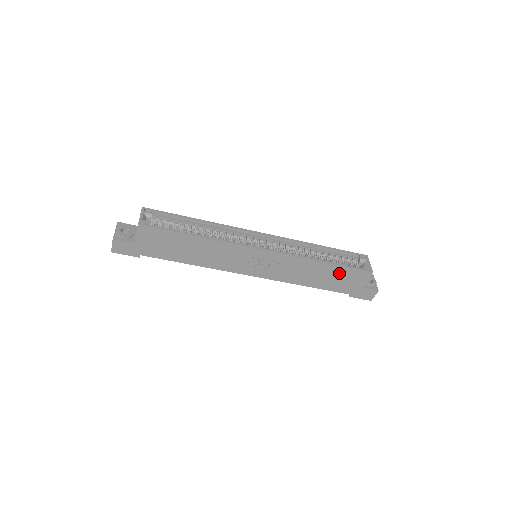
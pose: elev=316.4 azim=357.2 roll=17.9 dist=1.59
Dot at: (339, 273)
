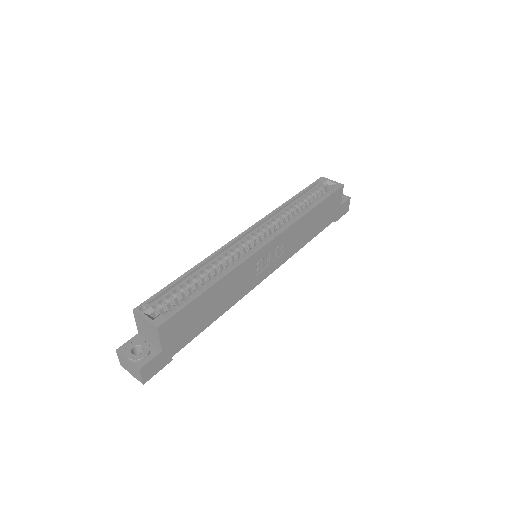
Dot at: (324, 208)
